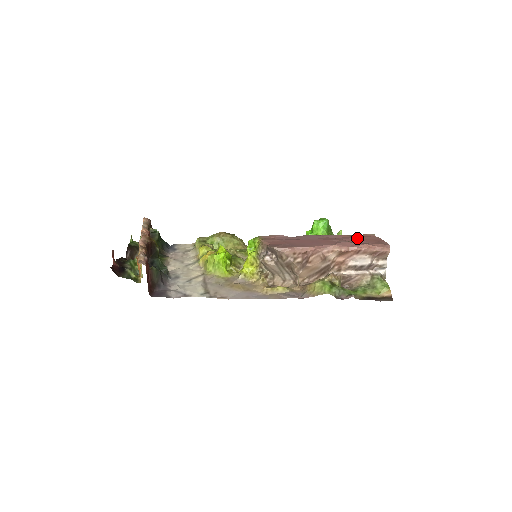
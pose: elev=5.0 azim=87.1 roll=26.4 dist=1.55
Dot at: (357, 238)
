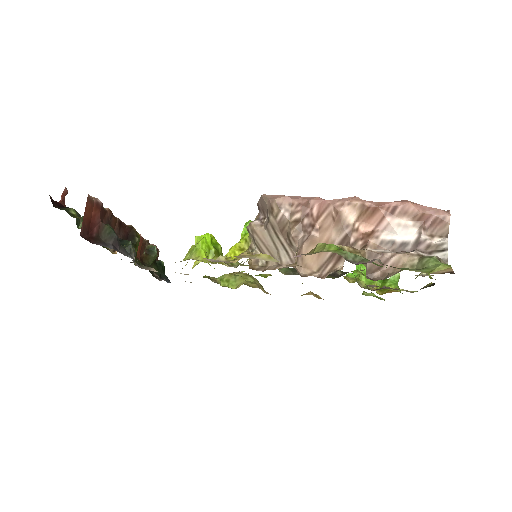
Dot at: occluded
